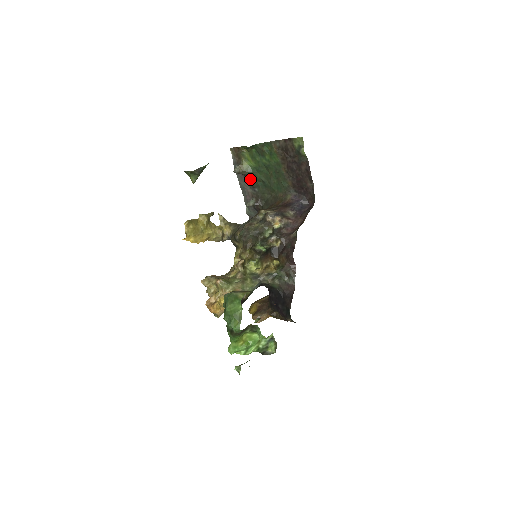
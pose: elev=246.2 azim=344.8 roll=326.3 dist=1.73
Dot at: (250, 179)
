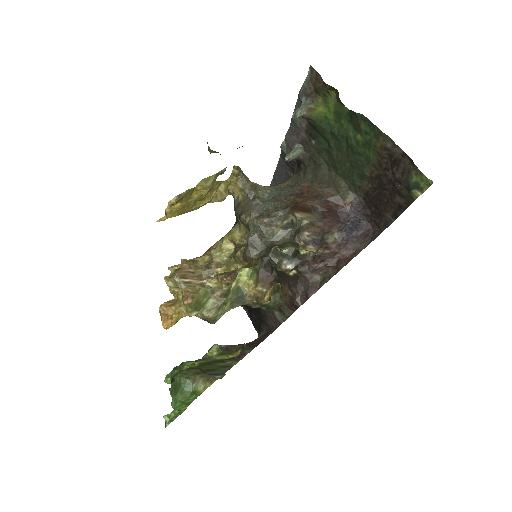
Dot at: (313, 127)
